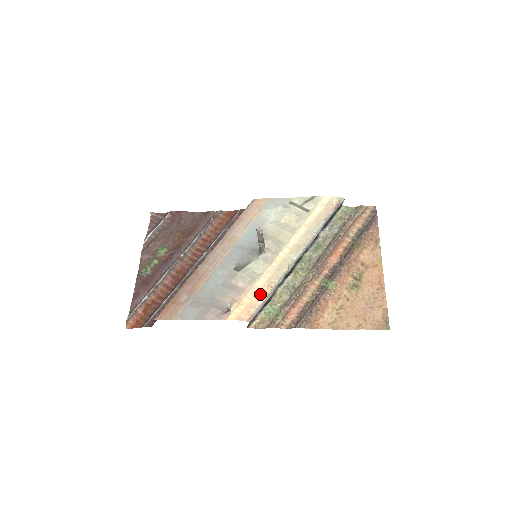
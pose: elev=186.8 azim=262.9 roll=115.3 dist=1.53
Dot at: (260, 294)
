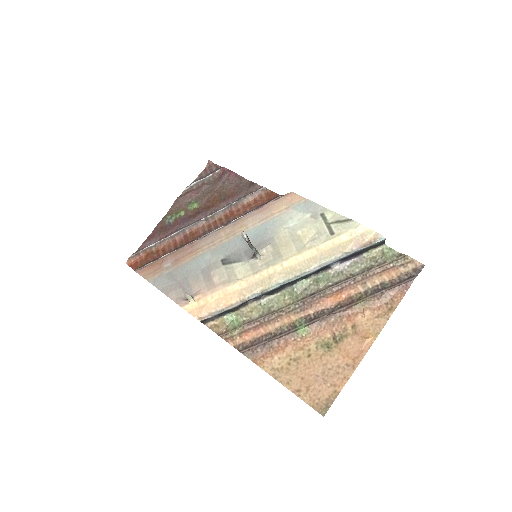
Dot at: (224, 300)
